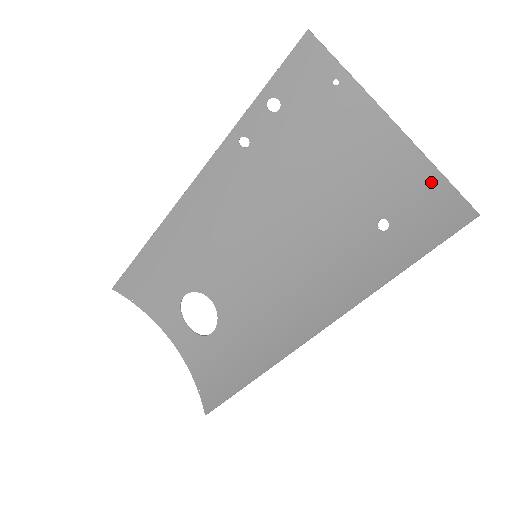
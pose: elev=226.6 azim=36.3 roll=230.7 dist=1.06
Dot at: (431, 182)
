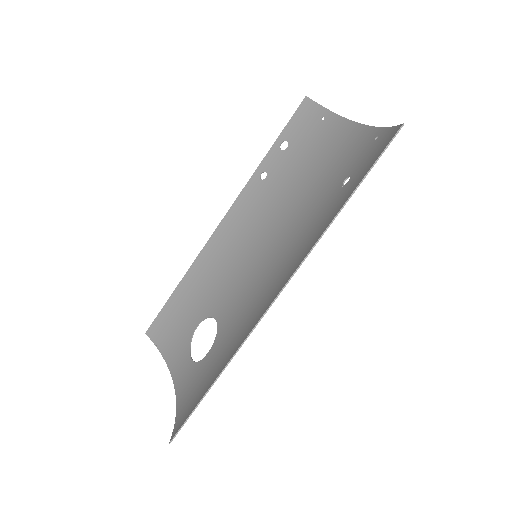
Dot at: (378, 136)
